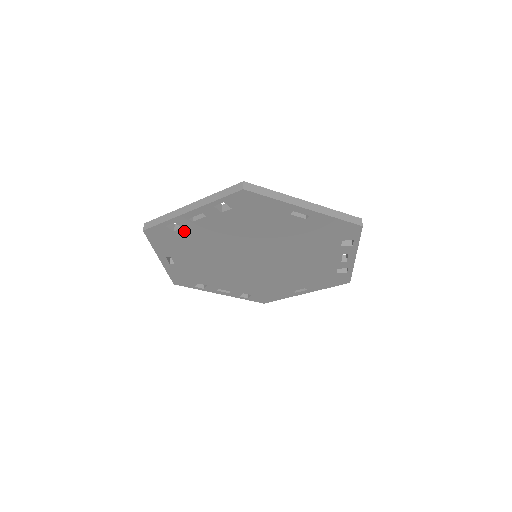
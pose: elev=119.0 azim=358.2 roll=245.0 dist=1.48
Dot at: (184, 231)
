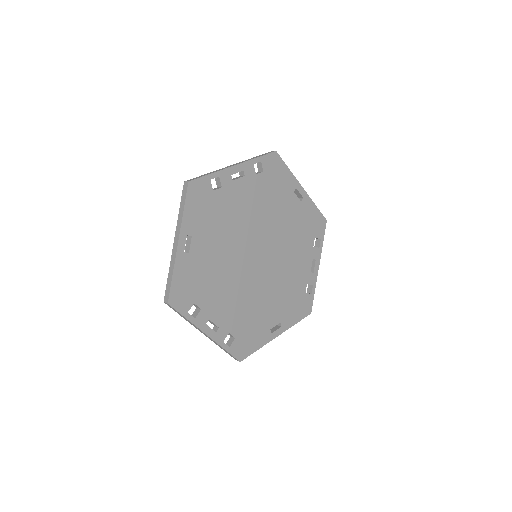
Dot at: (221, 193)
